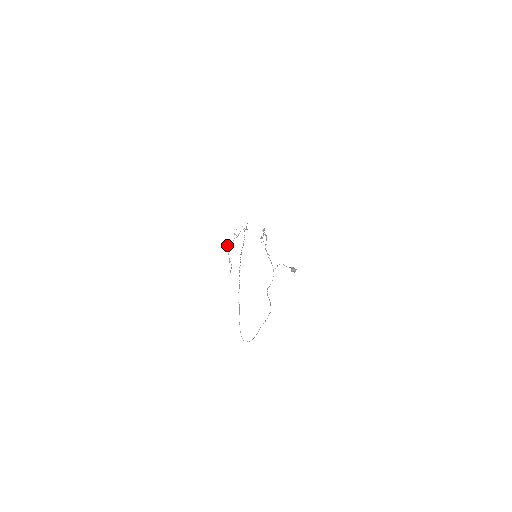
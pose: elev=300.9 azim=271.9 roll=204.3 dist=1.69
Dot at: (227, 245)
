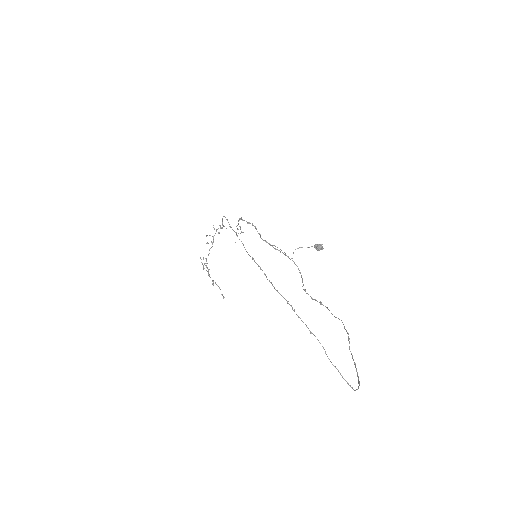
Dot at: (202, 264)
